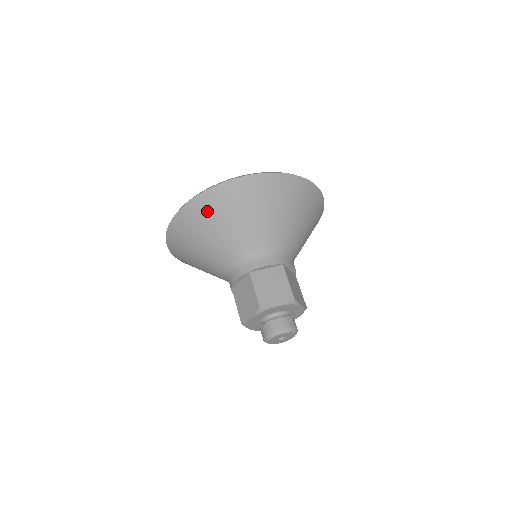
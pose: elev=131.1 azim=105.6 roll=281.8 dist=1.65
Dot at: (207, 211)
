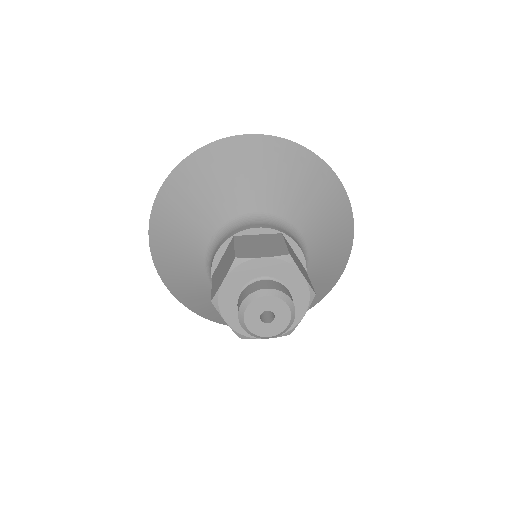
Dot at: (194, 174)
